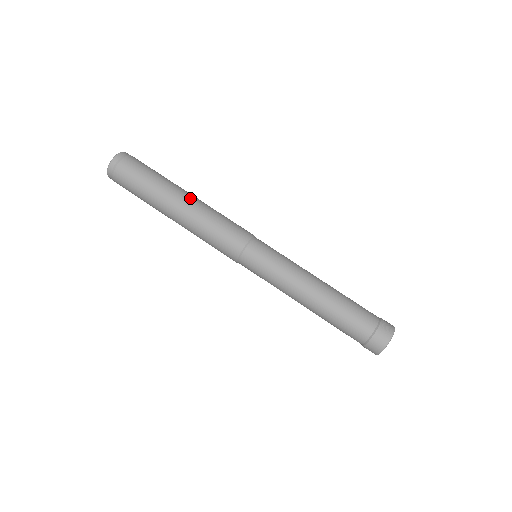
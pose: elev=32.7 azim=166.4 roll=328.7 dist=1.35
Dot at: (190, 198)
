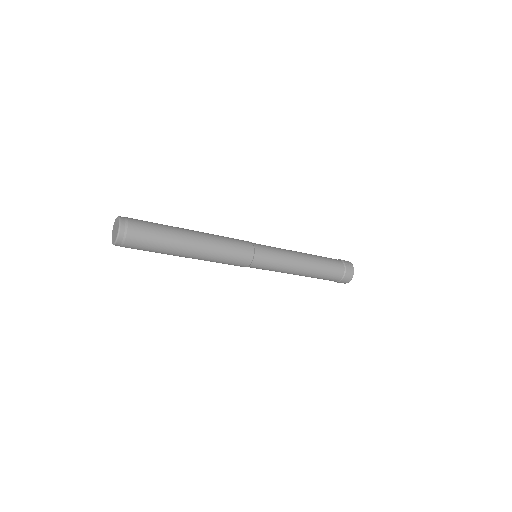
Dot at: (198, 234)
